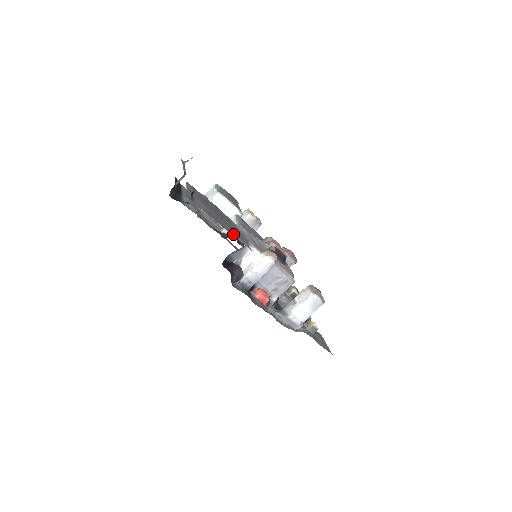
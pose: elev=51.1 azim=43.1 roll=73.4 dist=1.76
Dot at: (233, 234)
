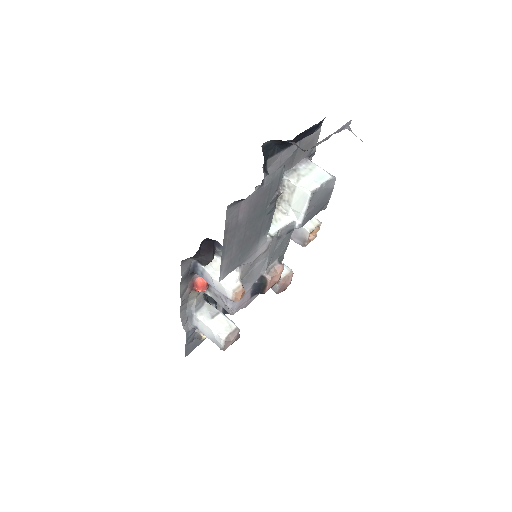
Dot at: (226, 258)
